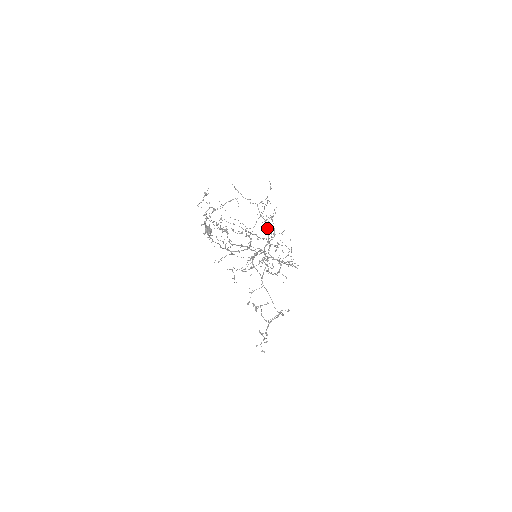
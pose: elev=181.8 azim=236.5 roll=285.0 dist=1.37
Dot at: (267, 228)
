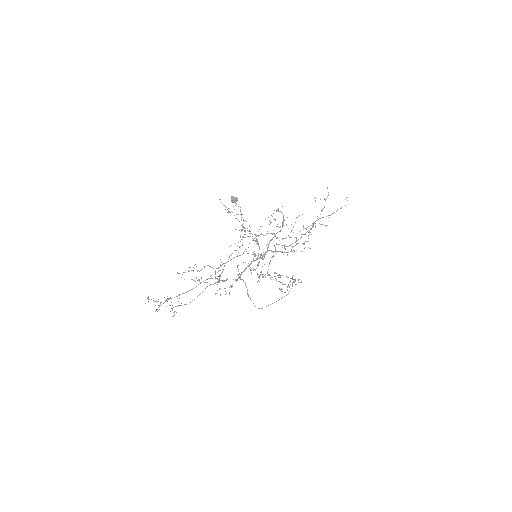
Dot at: (257, 244)
